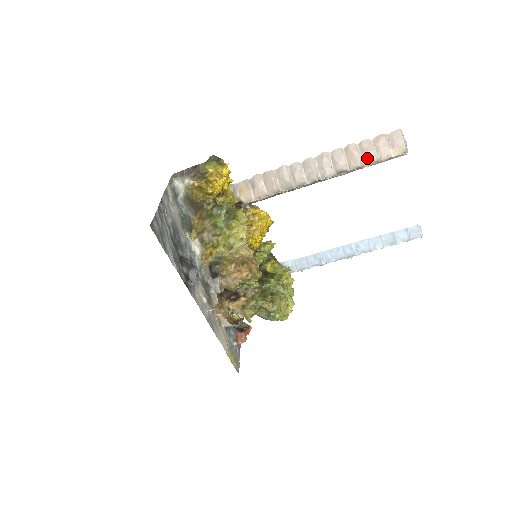
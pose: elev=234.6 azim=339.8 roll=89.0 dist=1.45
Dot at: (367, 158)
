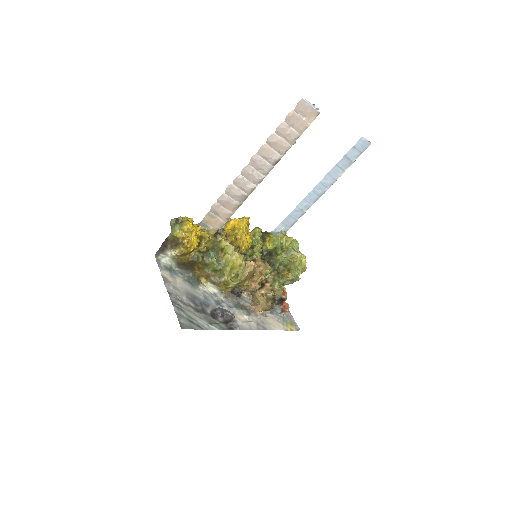
Dot at: (290, 139)
